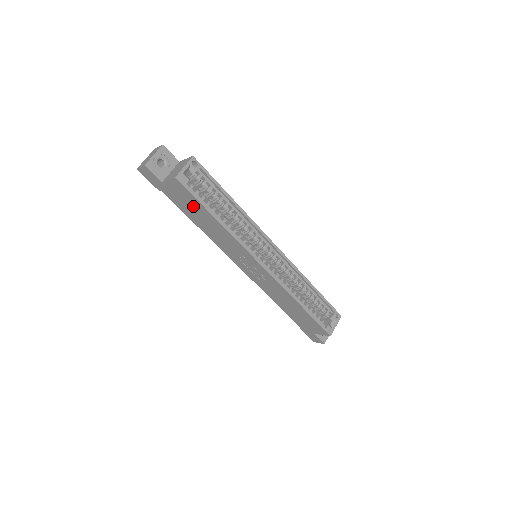
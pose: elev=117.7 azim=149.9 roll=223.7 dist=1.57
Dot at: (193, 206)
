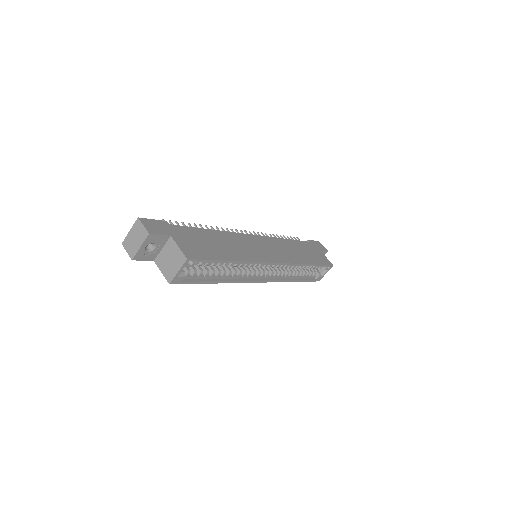
Dot at: occluded
